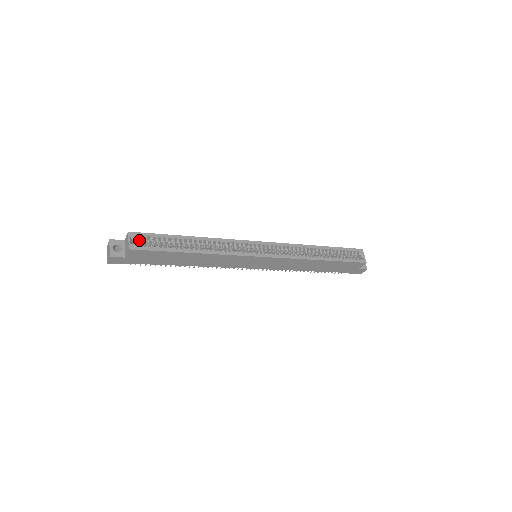
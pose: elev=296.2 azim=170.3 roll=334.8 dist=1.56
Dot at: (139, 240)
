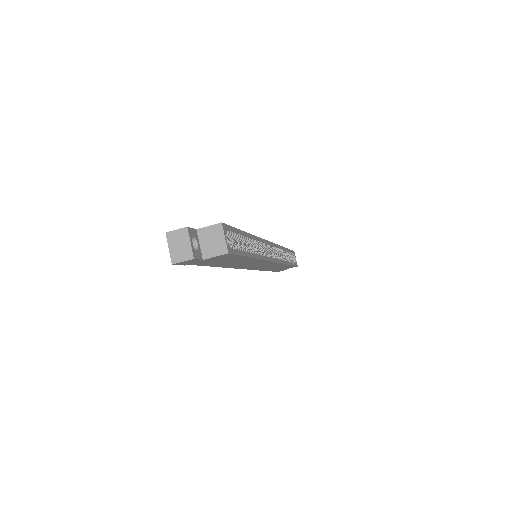
Dot at: (226, 236)
